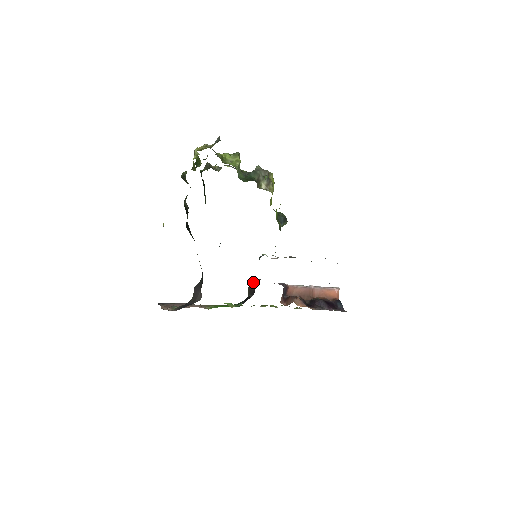
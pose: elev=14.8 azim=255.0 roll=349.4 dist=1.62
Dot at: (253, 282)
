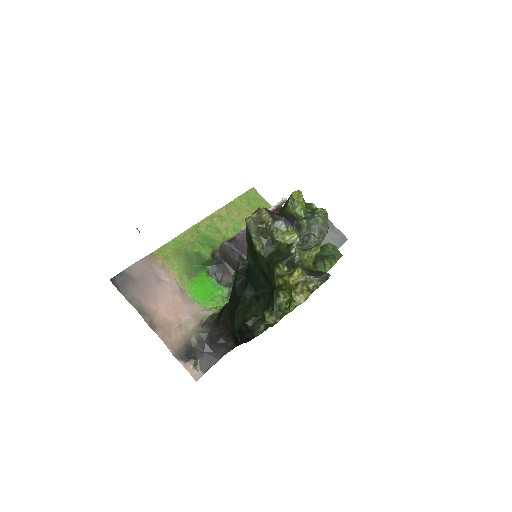
Dot at: (231, 251)
